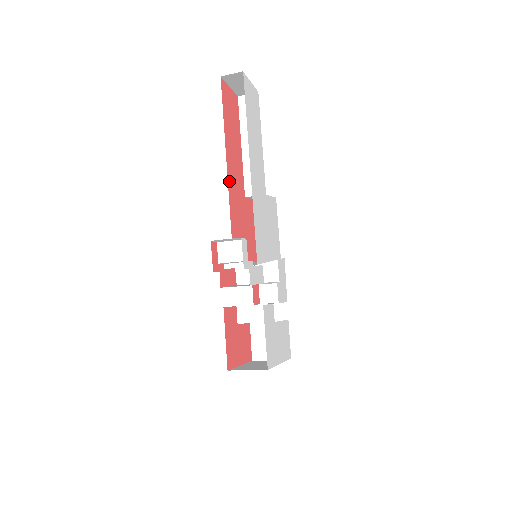
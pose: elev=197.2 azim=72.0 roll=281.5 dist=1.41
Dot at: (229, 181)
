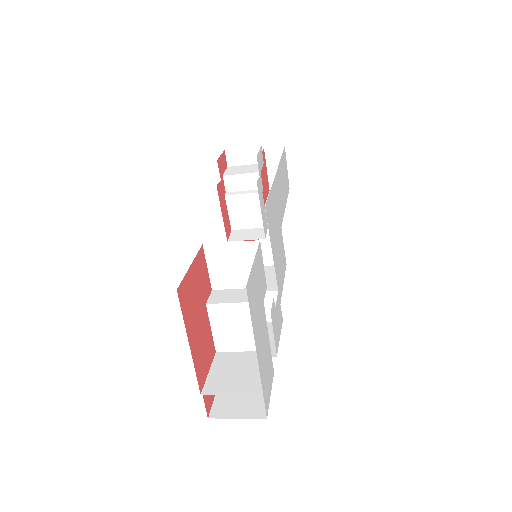
Dot at: occluded
